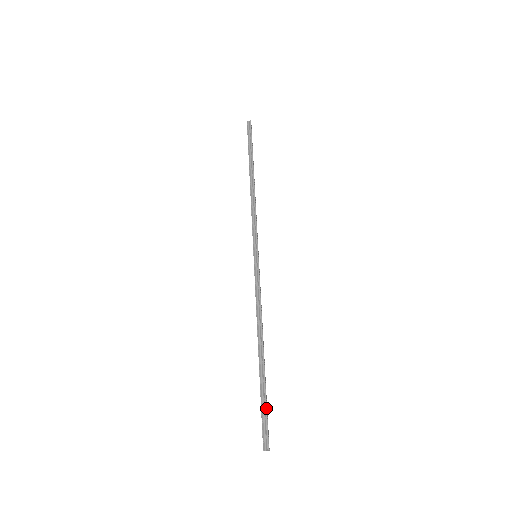
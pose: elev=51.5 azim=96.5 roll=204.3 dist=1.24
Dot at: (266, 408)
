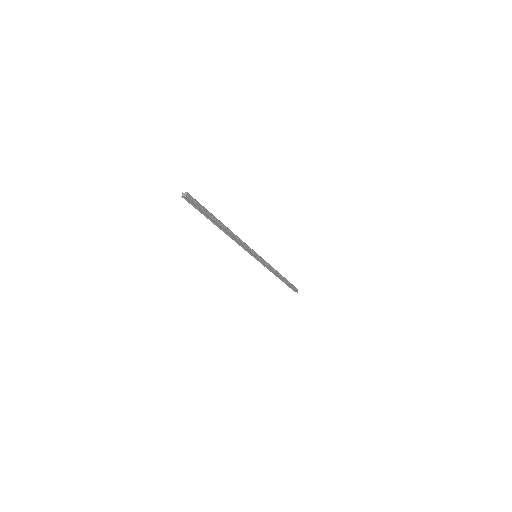
Dot at: occluded
